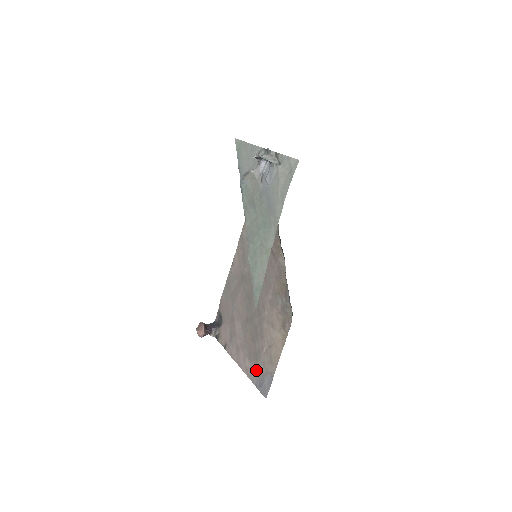
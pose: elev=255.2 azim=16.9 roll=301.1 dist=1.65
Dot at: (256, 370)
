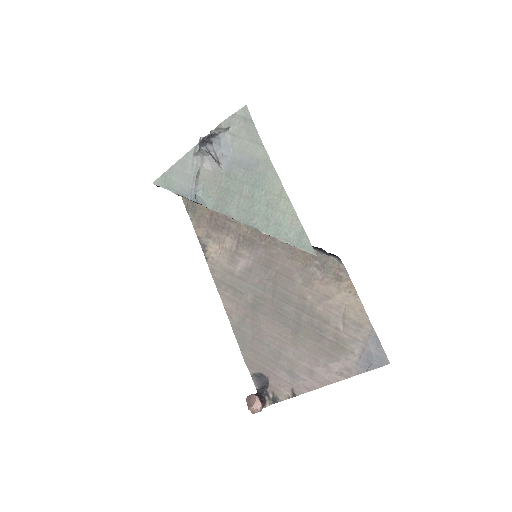
Dot at: (351, 357)
